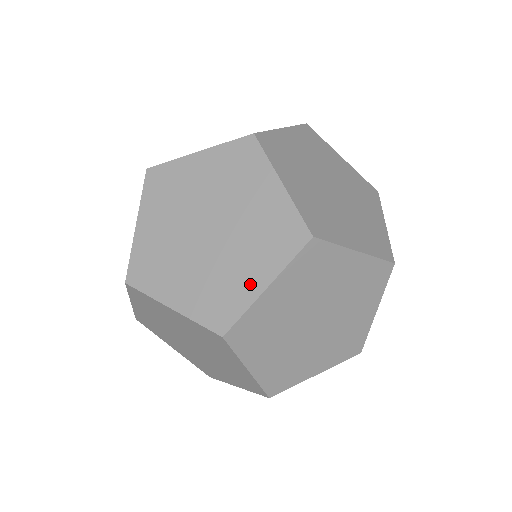
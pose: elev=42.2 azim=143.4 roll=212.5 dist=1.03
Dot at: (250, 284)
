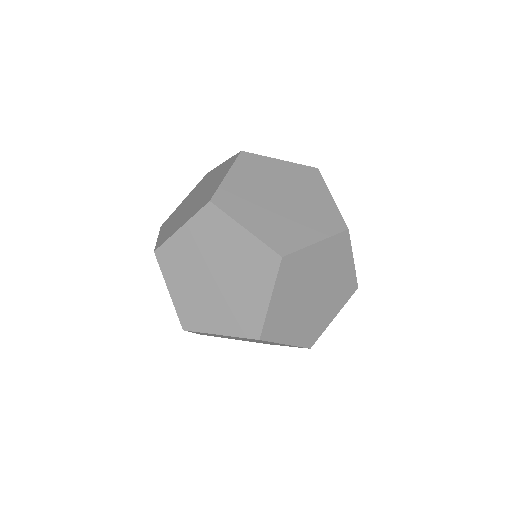
Dot at: (259, 302)
